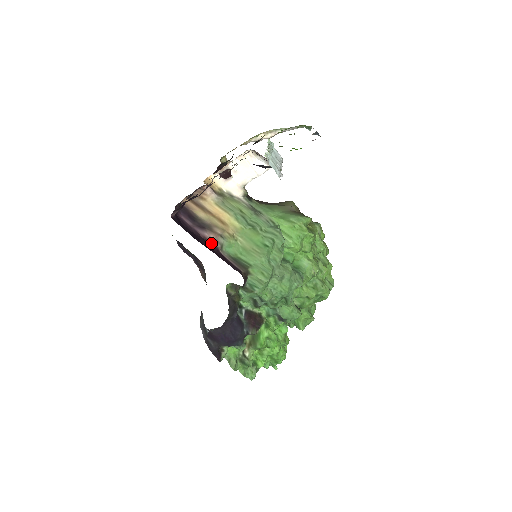
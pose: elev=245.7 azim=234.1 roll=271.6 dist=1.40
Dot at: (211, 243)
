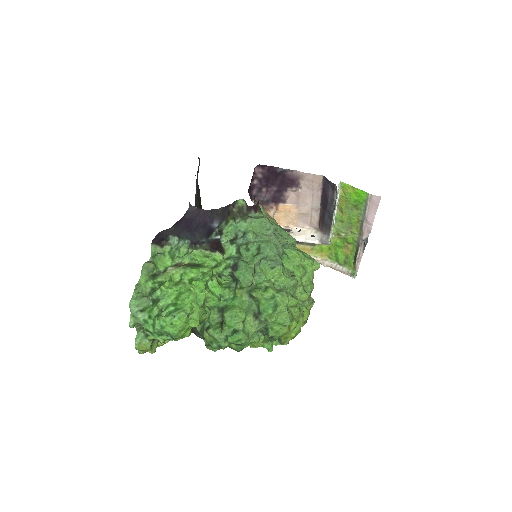
Dot at: (253, 199)
